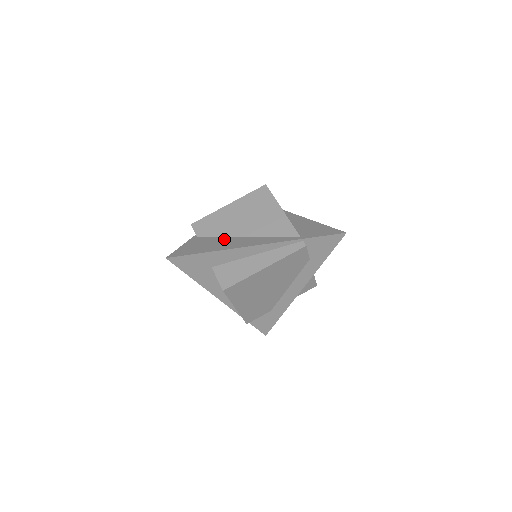
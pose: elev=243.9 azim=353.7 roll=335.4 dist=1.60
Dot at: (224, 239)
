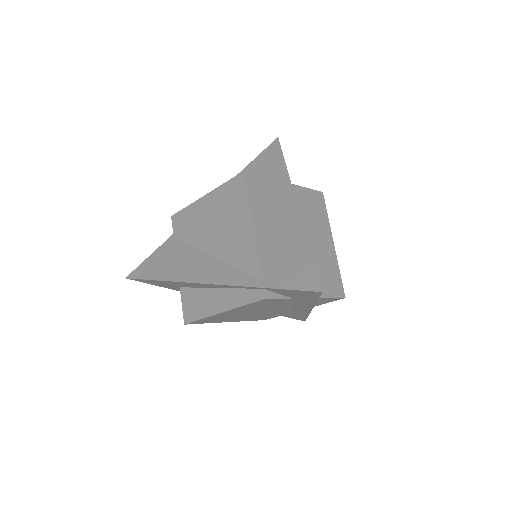
Dot at: (190, 254)
